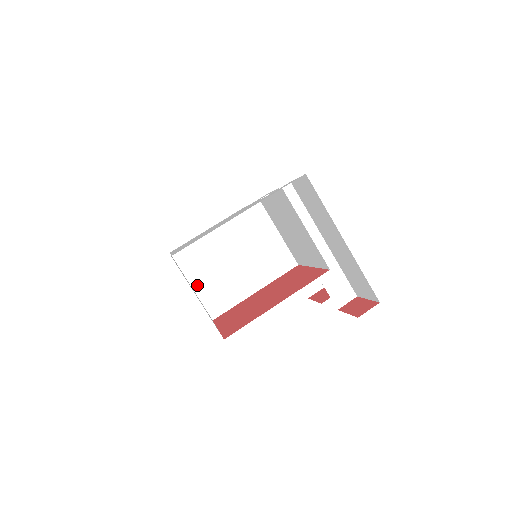
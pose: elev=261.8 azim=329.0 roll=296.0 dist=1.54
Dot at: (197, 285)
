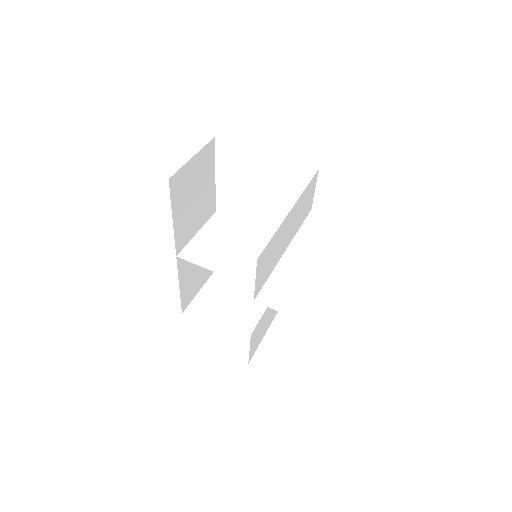
Dot at: (202, 235)
